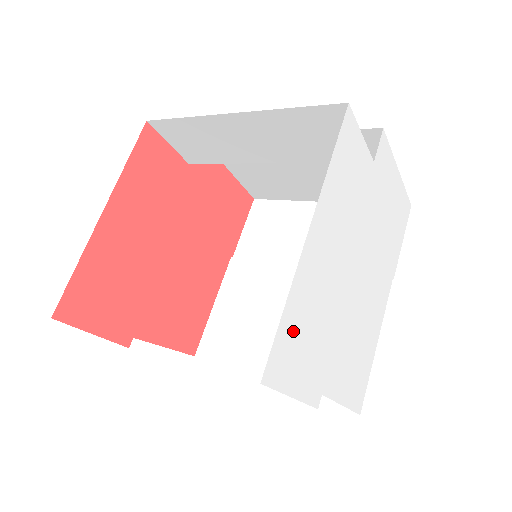
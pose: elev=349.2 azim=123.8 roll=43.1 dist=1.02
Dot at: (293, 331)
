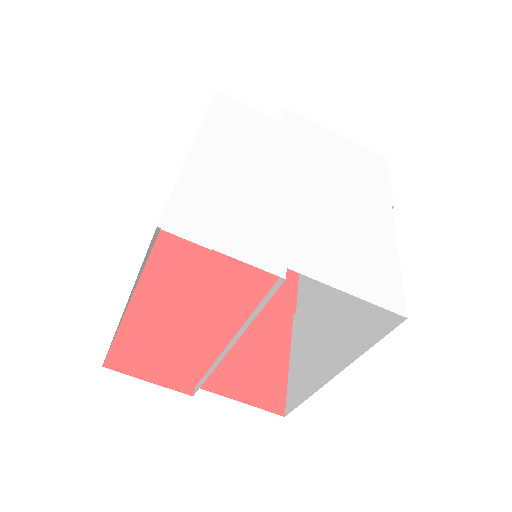
Dot at: (199, 204)
